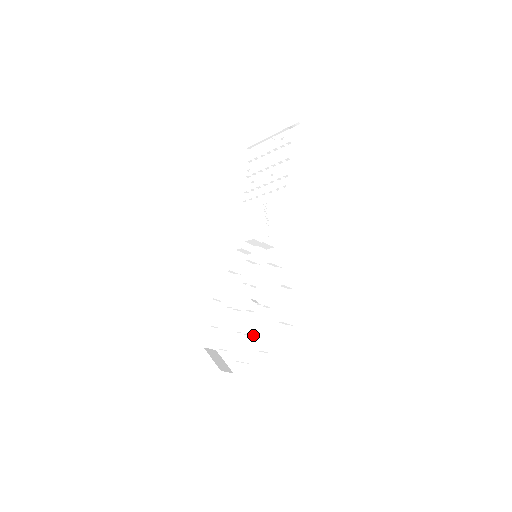
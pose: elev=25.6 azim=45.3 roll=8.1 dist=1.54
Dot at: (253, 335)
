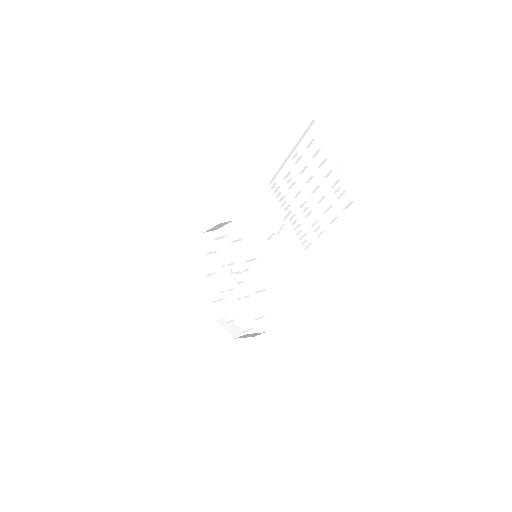
Dot at: (232, 291)
